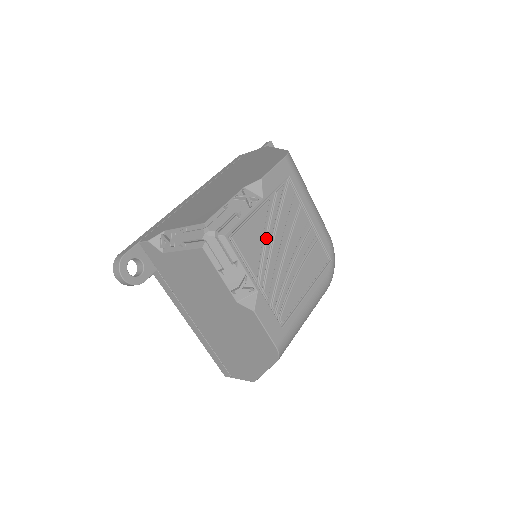
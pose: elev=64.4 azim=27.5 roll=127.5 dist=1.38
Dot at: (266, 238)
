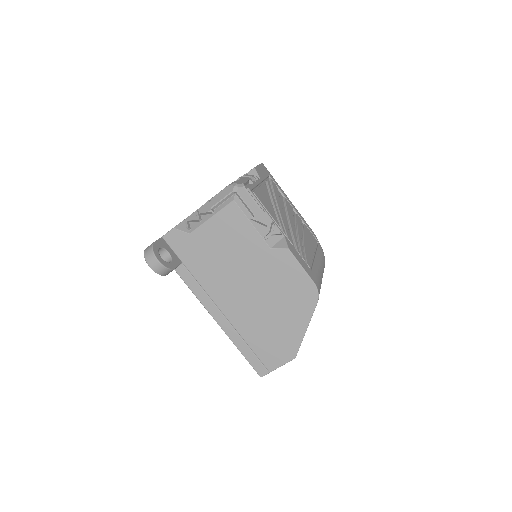
Dot at: (273, 205)
